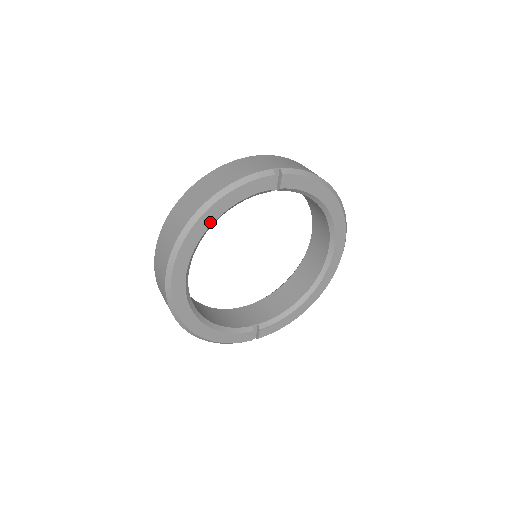
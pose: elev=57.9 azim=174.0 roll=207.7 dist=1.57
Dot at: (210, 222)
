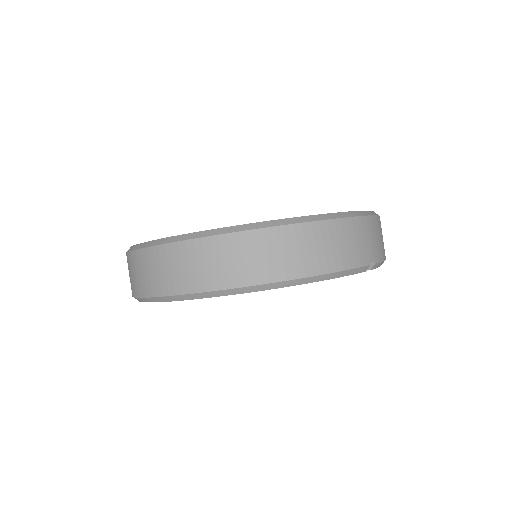
Dot at: occluded
